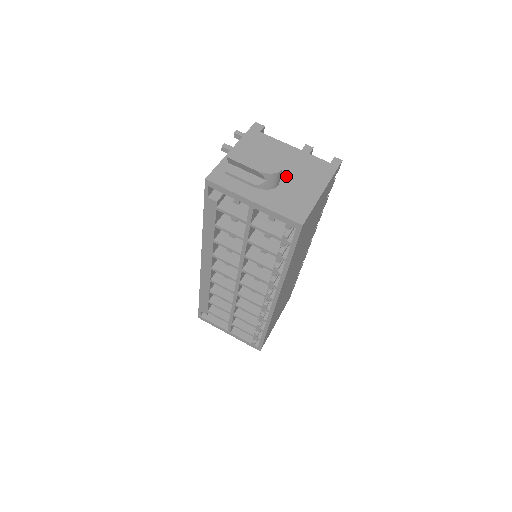
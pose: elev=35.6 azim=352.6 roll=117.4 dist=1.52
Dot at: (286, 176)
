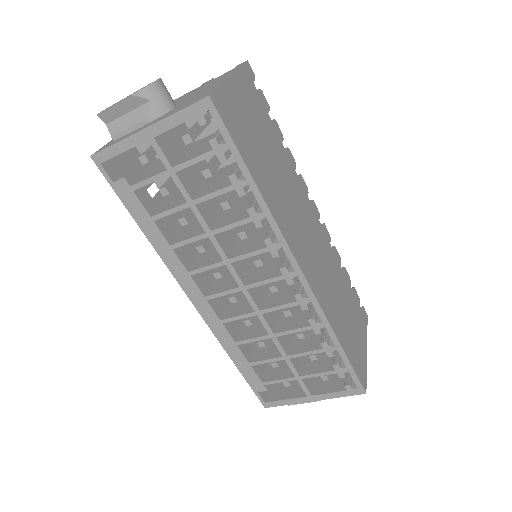
Dot at: (184, 100)
